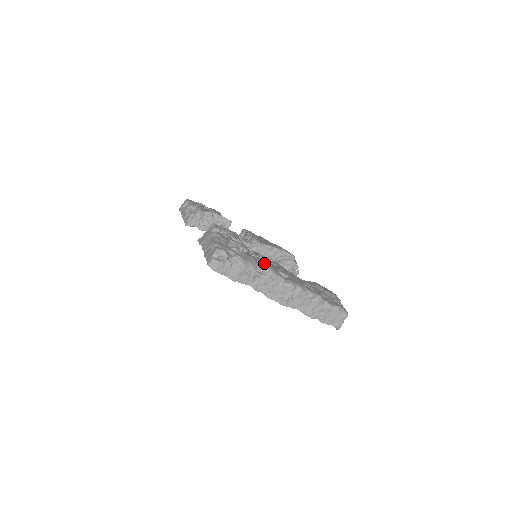
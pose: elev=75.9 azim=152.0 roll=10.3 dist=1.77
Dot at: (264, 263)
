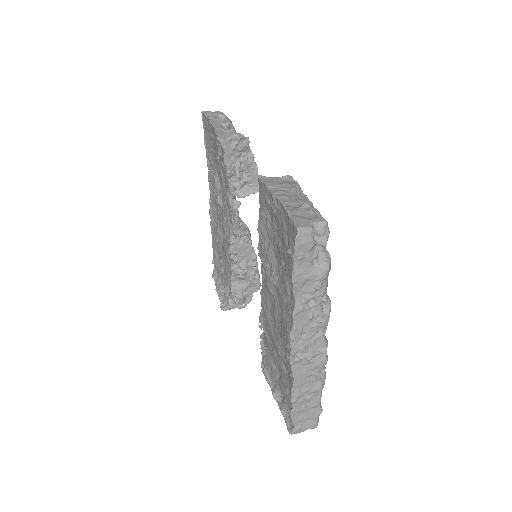
Dot at: occluded
